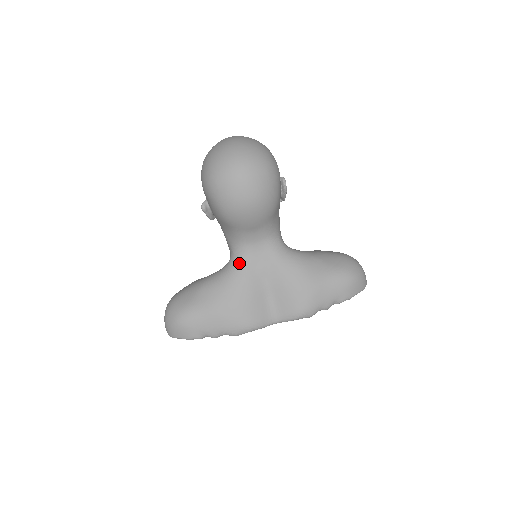
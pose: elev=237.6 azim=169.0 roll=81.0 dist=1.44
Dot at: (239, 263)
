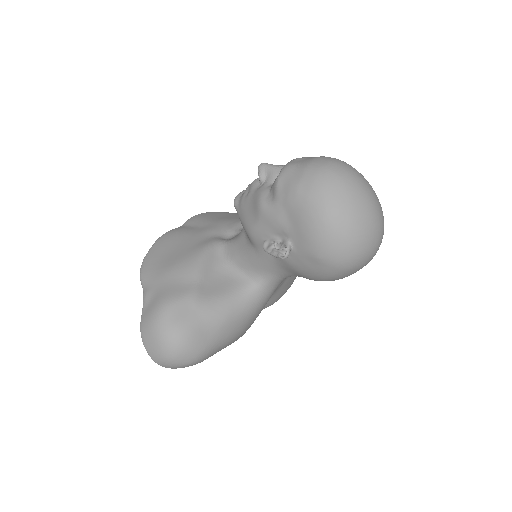
Dot at: (270, 291)
